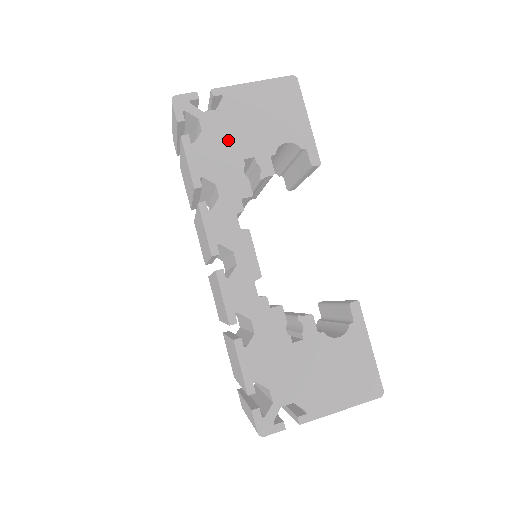
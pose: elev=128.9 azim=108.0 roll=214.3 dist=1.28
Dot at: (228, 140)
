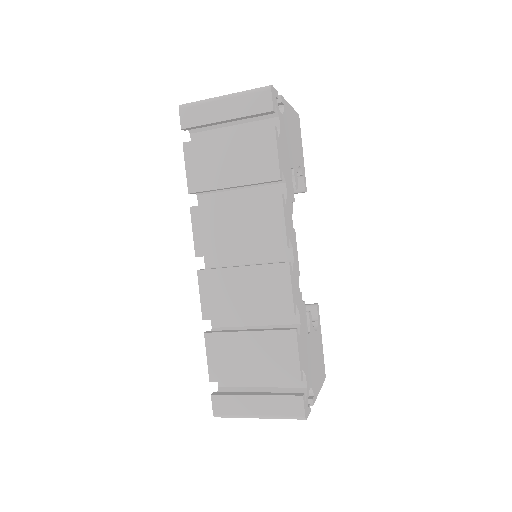
Dot at: (287, 146)
